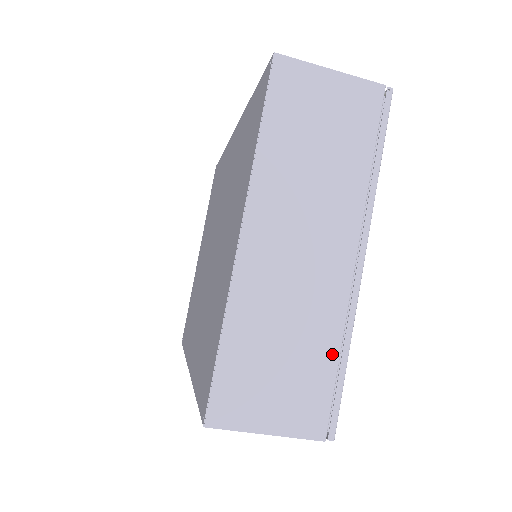
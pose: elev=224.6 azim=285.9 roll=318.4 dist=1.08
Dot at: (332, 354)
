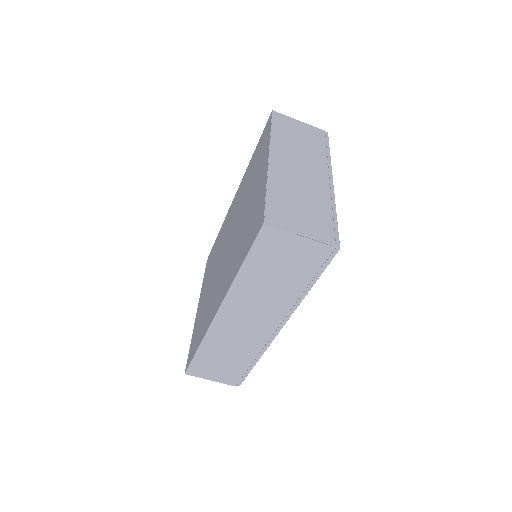
Dot at: (328, 211)
